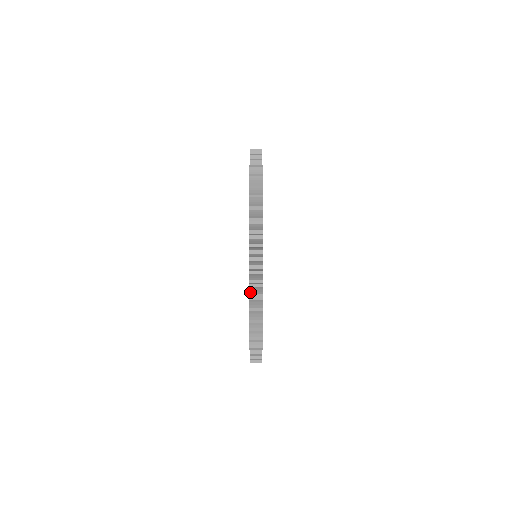
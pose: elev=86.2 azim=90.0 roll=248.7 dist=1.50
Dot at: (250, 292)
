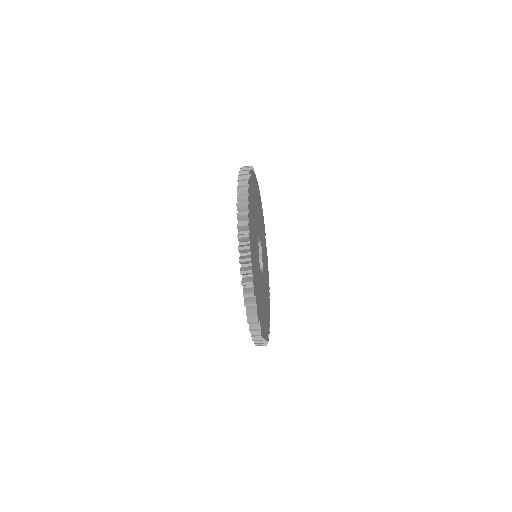
Dot at: occluded
